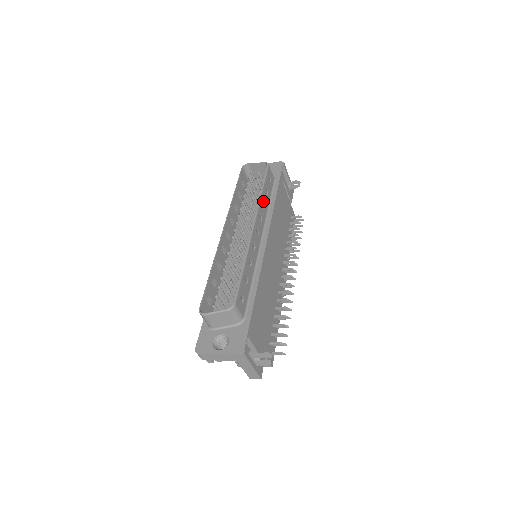
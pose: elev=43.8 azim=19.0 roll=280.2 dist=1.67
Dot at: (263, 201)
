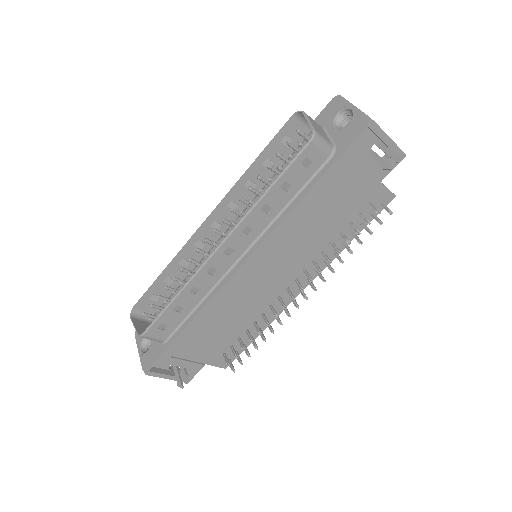
Dot at: (267, 205)
